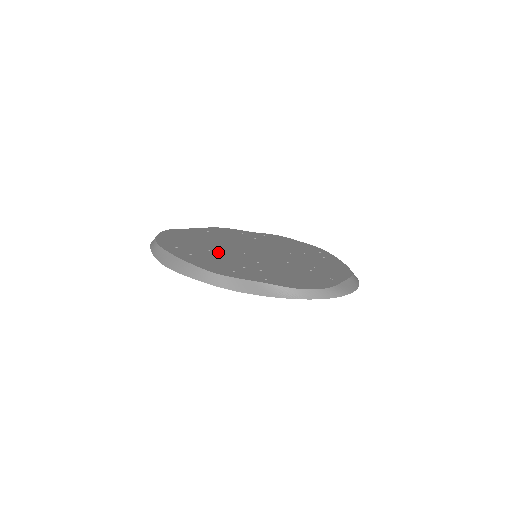
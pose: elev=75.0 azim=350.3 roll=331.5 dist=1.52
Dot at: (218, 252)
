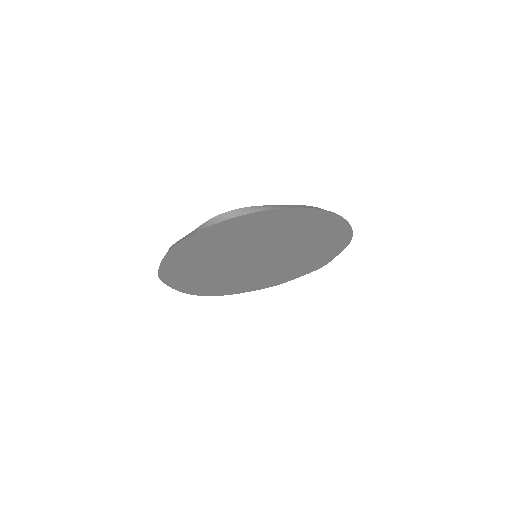
Dot at: occluded
